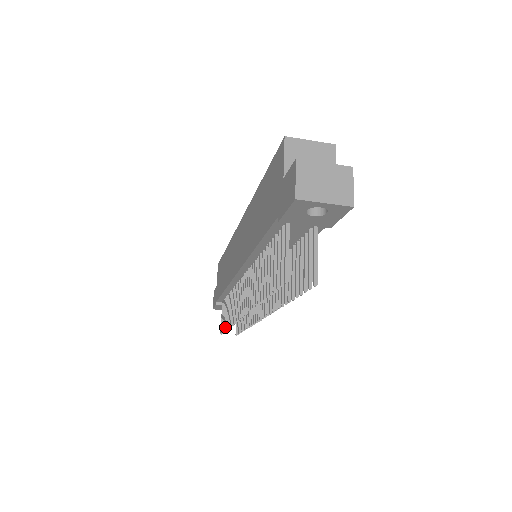
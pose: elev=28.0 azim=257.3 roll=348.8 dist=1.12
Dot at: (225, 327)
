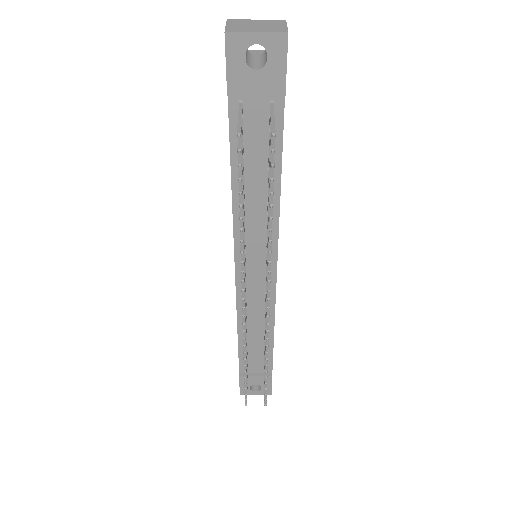
Dot at: (244, 380)
